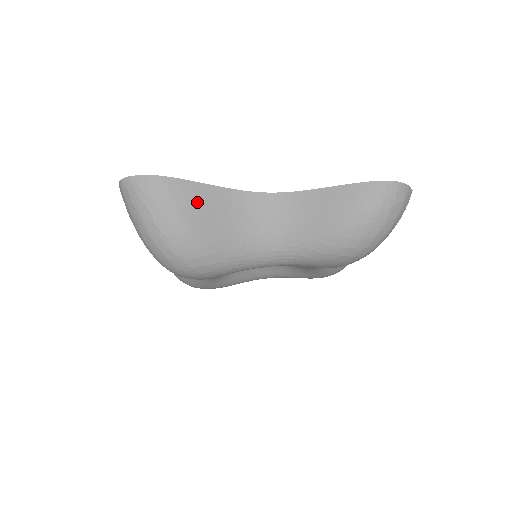
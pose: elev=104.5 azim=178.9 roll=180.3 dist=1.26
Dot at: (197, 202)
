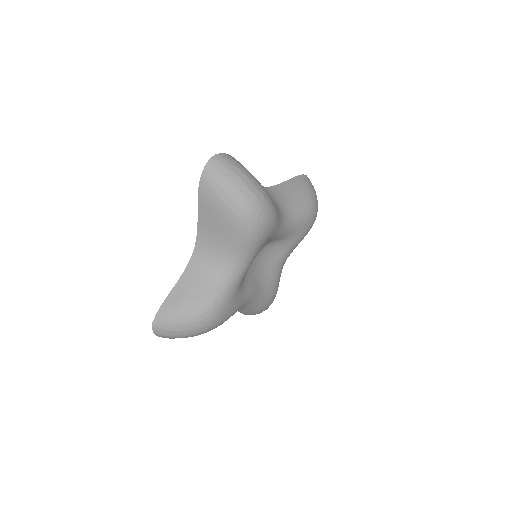
Dot at: occluded
